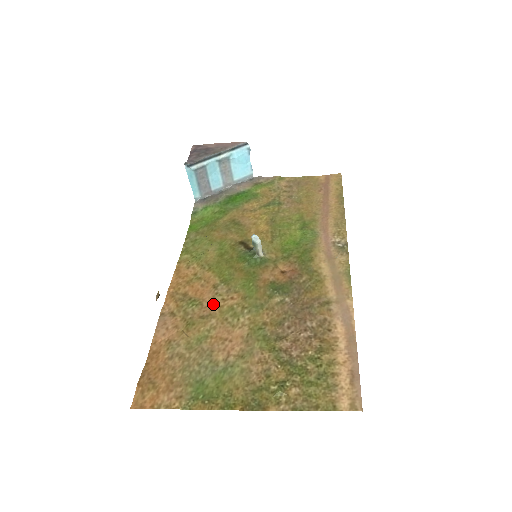
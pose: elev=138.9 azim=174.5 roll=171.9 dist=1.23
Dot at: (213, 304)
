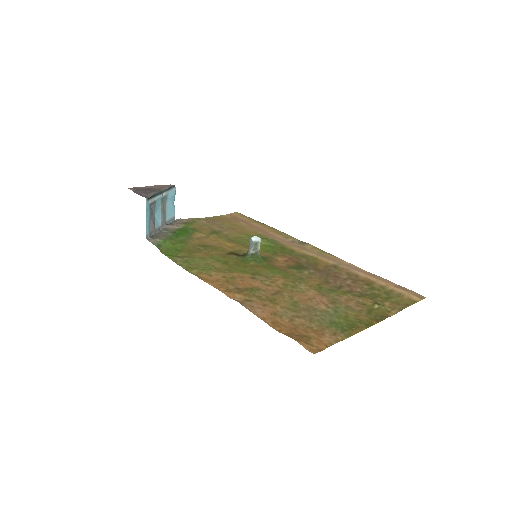
Dot at: (269, 286)
